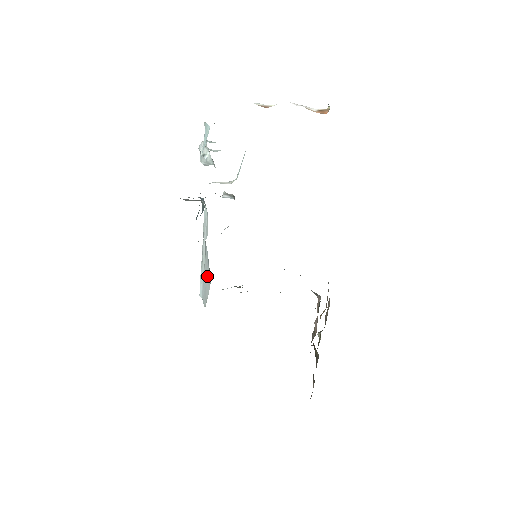
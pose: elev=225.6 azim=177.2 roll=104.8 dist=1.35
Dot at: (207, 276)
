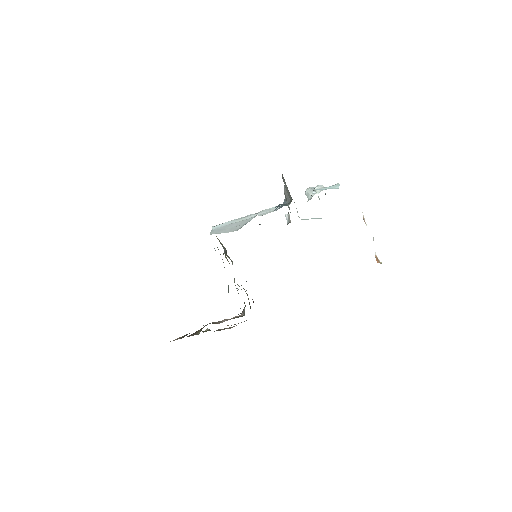
Dot at: (235, 227)
